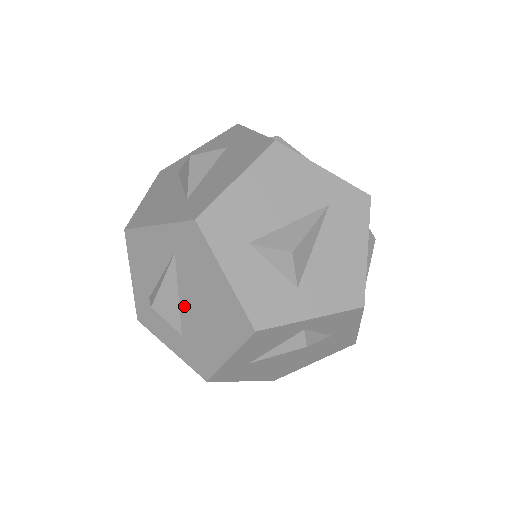
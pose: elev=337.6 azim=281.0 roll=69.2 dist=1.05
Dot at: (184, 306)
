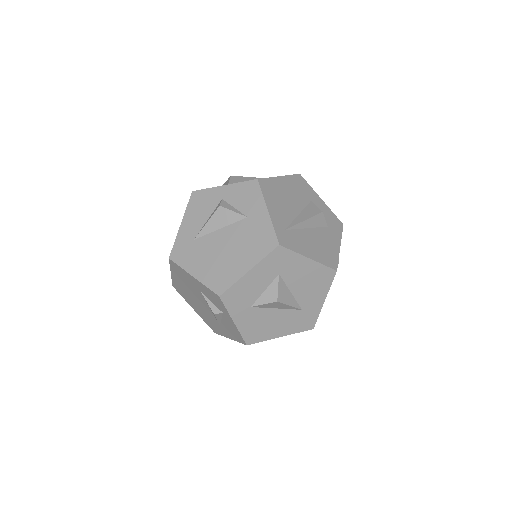
Dot at: occluded
